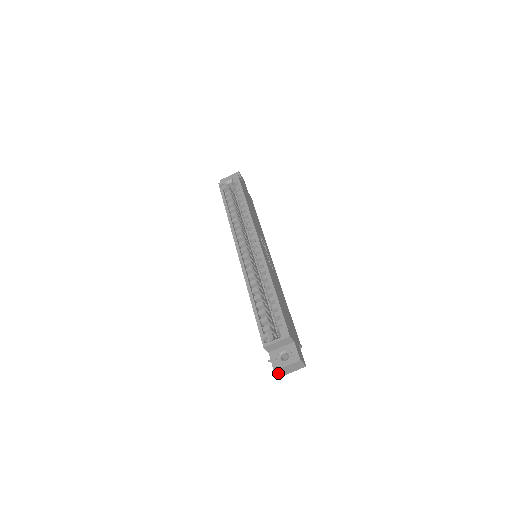
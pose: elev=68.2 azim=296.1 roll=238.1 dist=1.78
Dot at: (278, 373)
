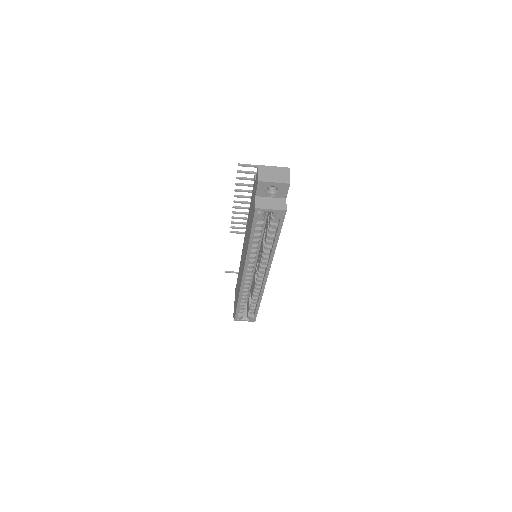
Dot at: occluded
